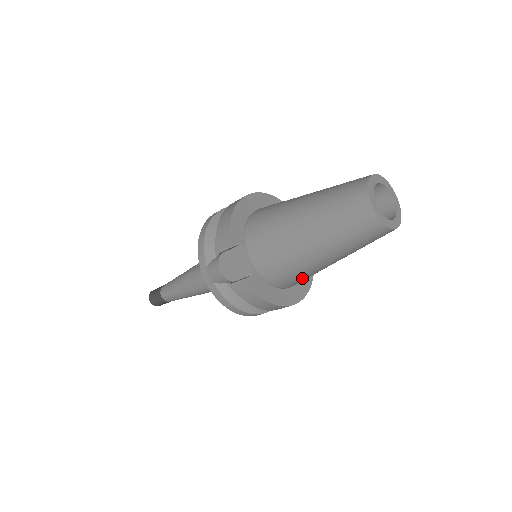
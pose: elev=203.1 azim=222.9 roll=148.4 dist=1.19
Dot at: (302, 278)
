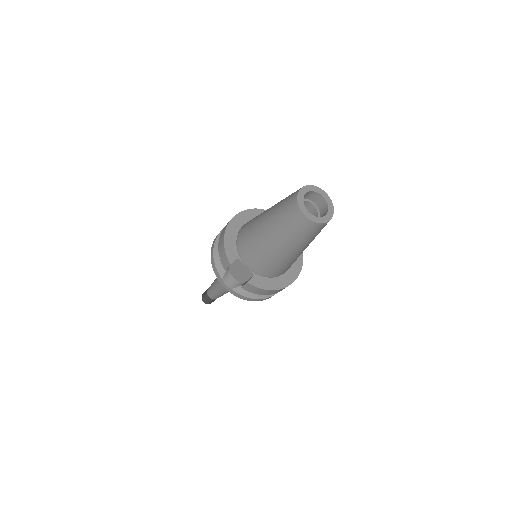
Dot at: (288, 266)
